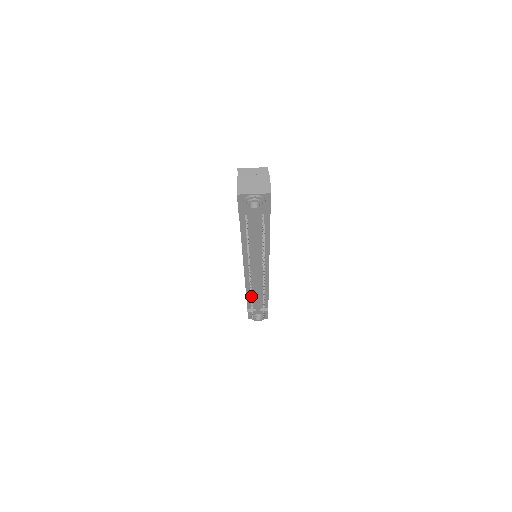
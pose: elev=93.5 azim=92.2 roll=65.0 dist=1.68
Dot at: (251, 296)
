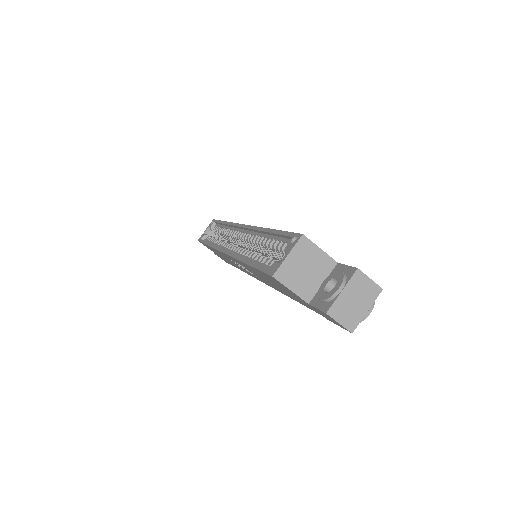
Dot at: occluded
